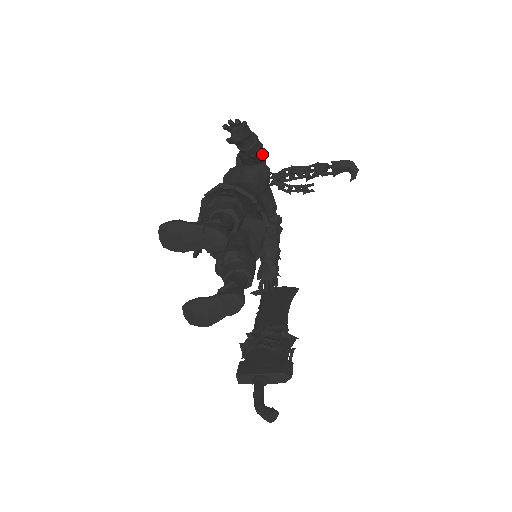
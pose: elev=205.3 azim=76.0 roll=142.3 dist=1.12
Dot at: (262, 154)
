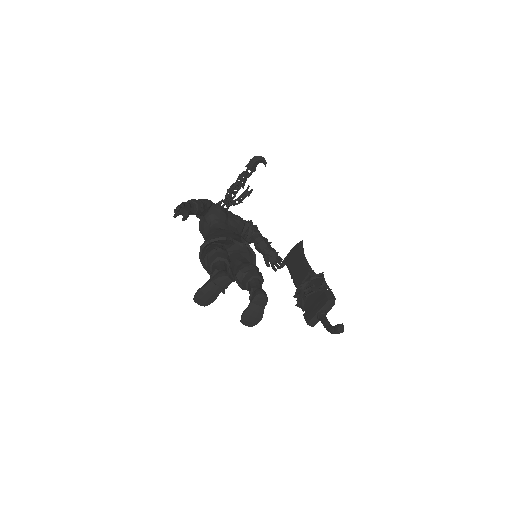
Dot at: (206, 203)
